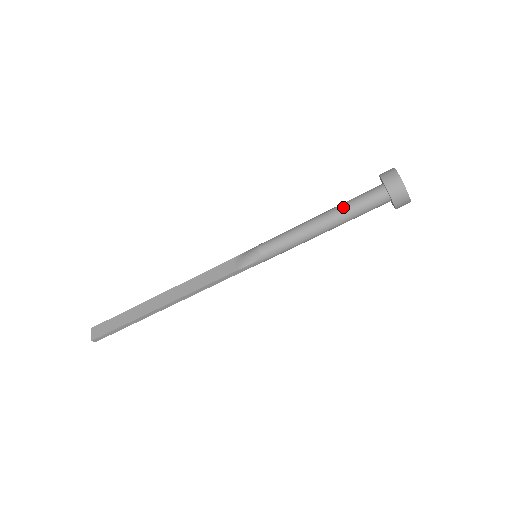
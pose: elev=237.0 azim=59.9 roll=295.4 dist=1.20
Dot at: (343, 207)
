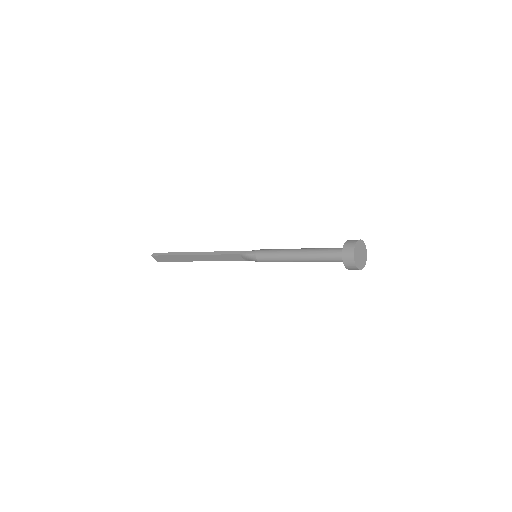
Dot at: (316, 261)
